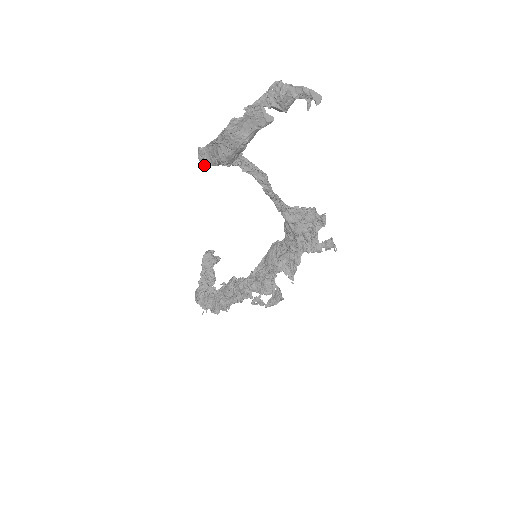
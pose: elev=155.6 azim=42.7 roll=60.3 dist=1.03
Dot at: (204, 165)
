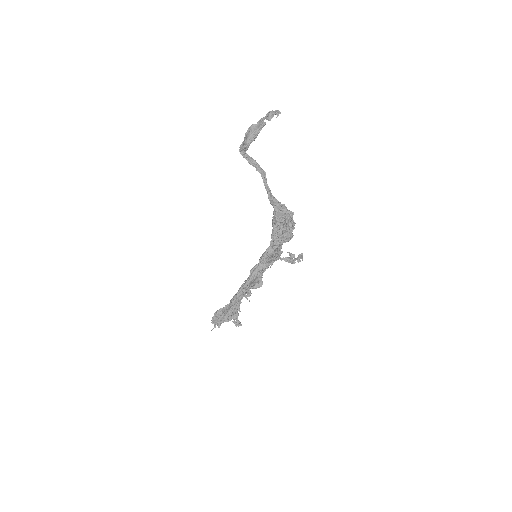
Dot at: (240, 150)
